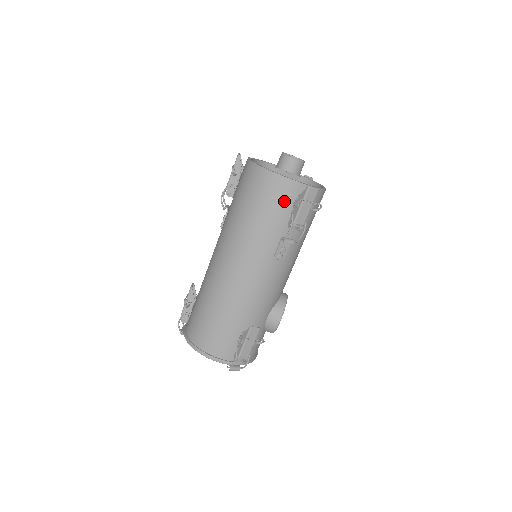
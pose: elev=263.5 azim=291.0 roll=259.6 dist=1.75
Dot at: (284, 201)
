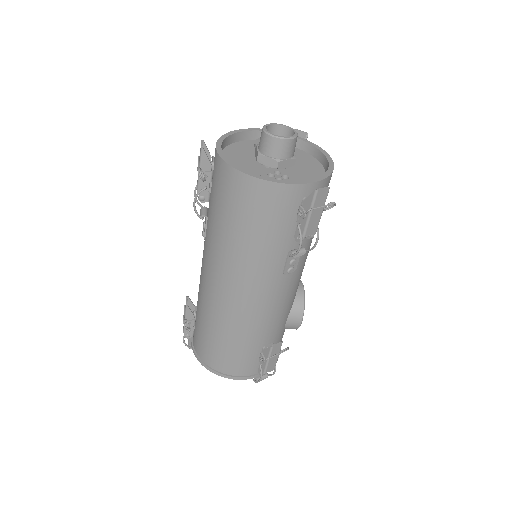
Dot at: (284, 212)
